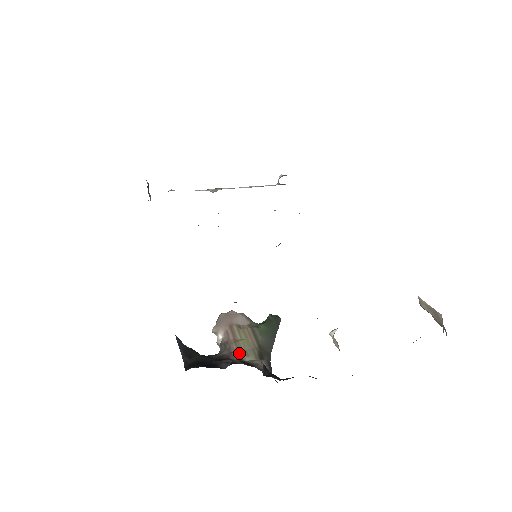
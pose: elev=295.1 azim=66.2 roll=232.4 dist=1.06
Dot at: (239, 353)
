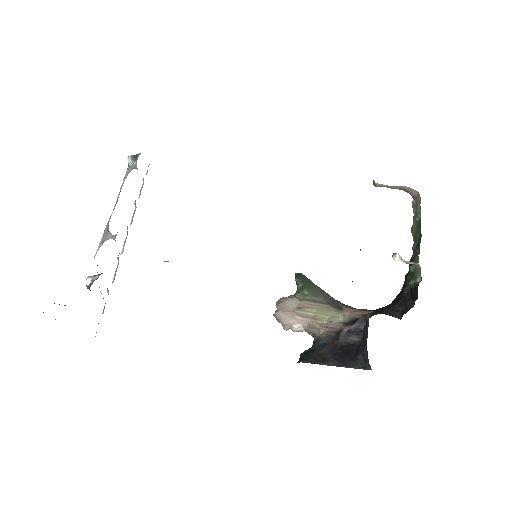
Dot at: (332, 322)
